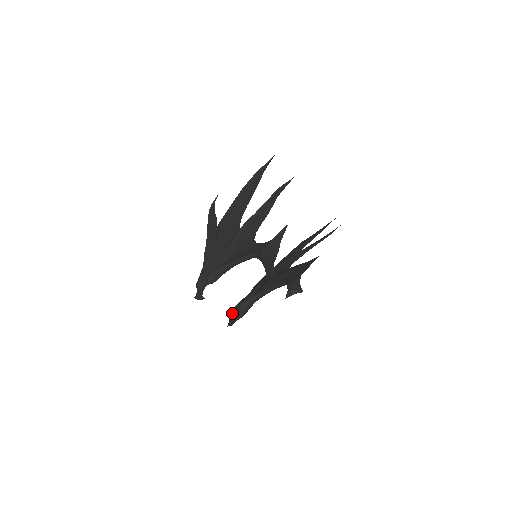
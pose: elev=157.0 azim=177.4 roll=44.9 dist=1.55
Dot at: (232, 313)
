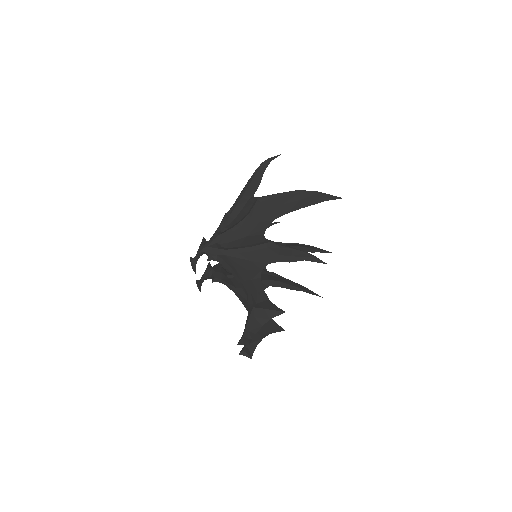
Dot at: (207, 273)
